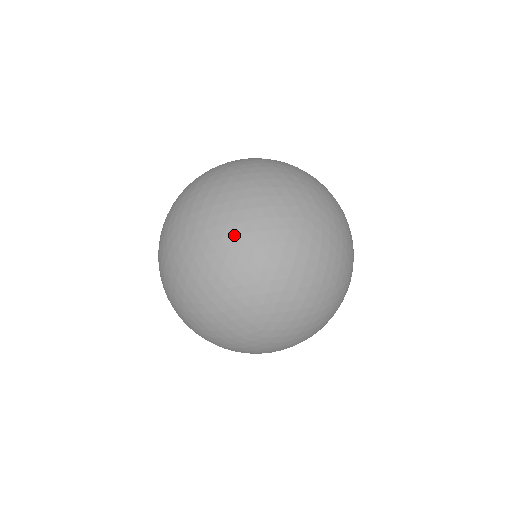
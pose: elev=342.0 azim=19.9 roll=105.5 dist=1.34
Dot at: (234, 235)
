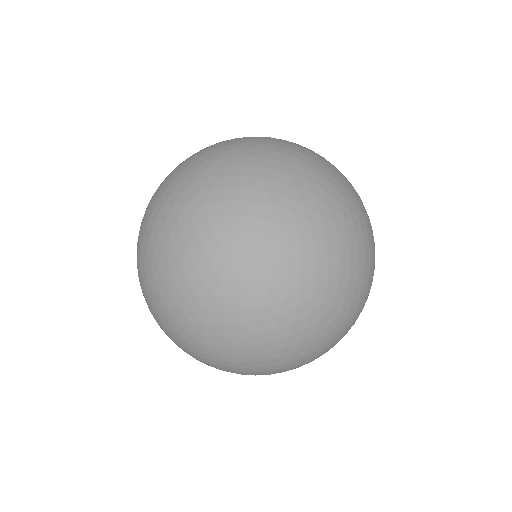
Dot at: (174, 280)
